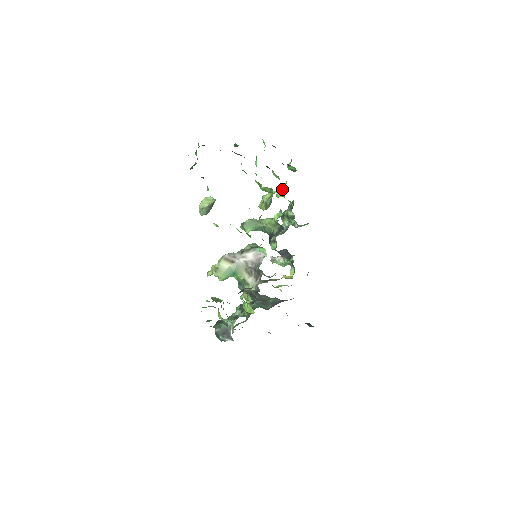
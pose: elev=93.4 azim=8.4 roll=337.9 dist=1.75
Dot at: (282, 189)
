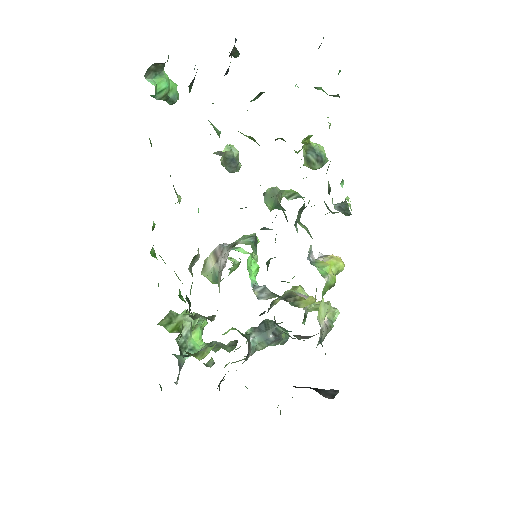
Dot at: (283, 139)
